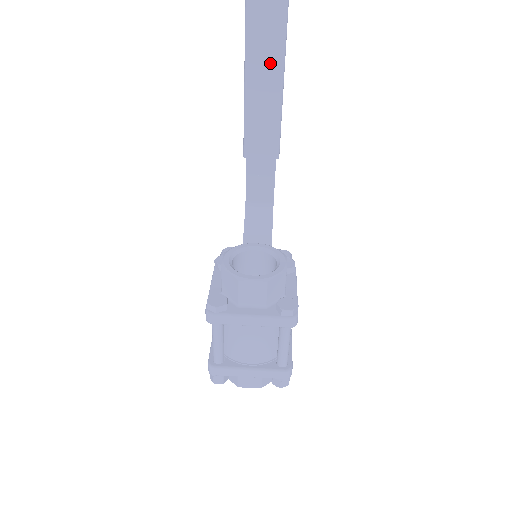
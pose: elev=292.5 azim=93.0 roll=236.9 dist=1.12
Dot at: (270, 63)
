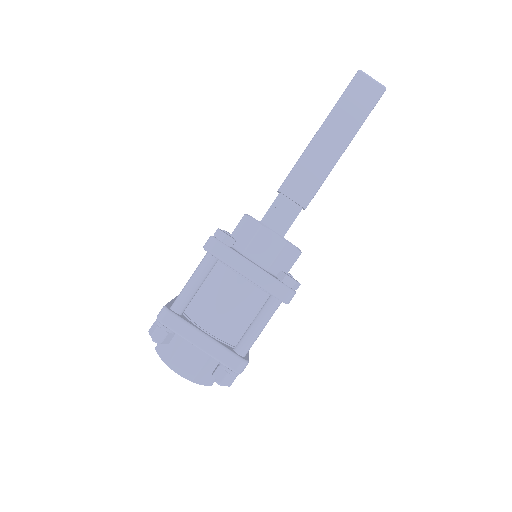
Dot at: (343, 132)
